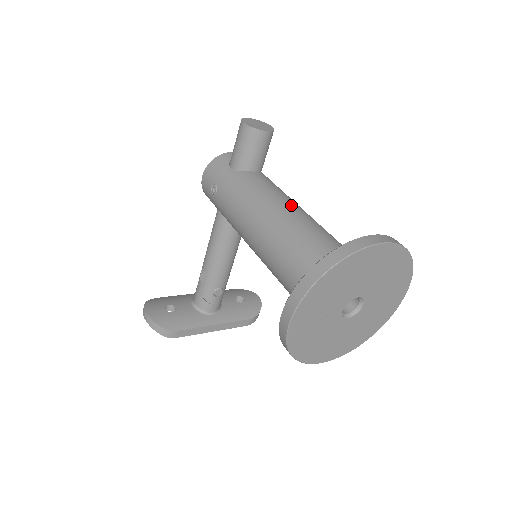
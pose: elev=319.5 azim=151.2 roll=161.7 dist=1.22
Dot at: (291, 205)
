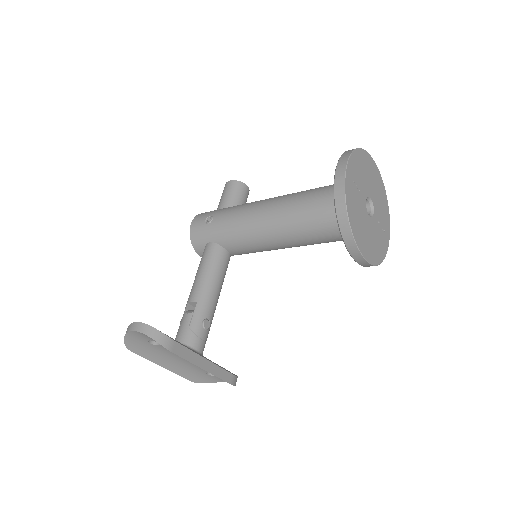
Dot at: occluded
